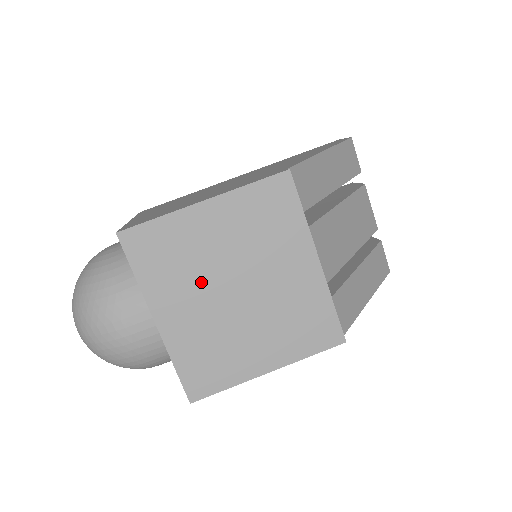
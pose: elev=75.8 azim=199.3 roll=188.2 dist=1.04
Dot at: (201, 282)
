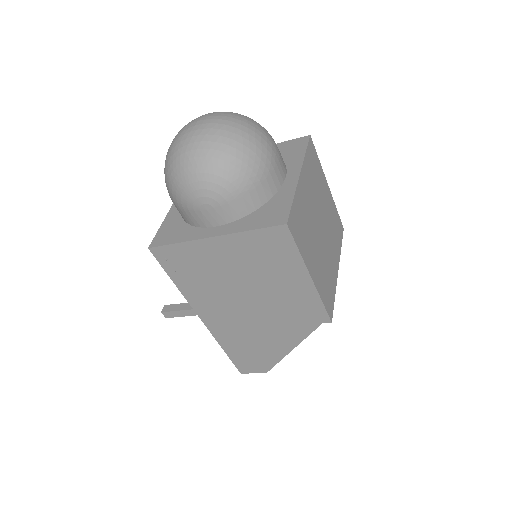
Dot at: (316, 199)
